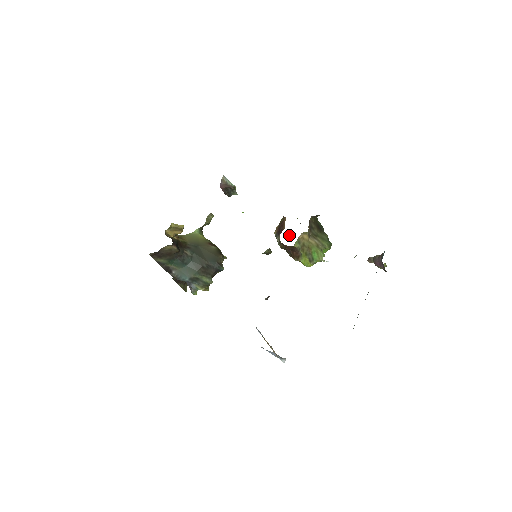
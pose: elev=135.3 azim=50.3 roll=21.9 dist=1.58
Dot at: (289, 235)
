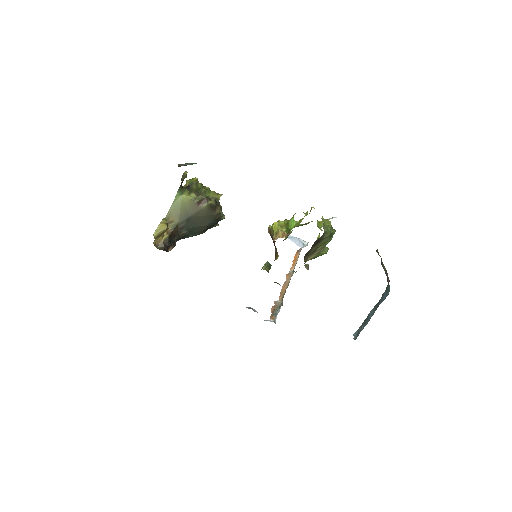
Dot at: occluded
